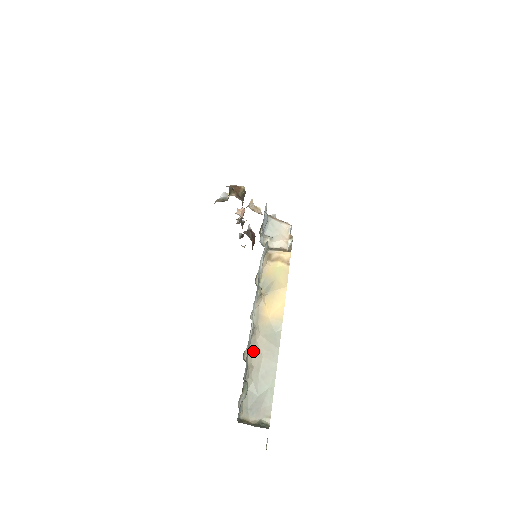
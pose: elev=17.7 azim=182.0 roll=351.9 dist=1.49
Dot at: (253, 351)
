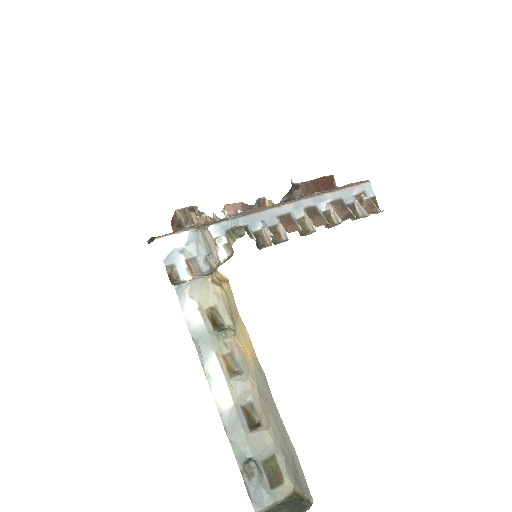
Dot at: (262, 407)
